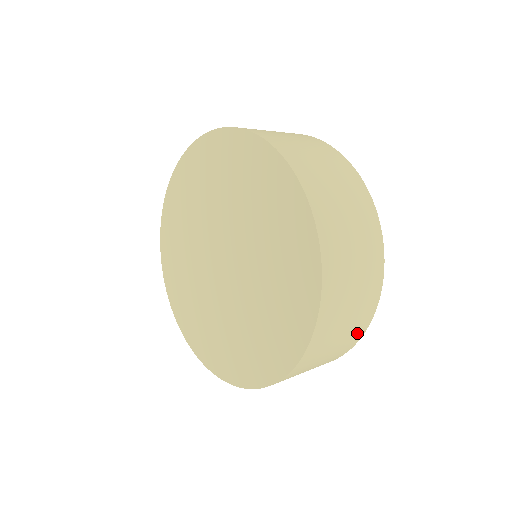
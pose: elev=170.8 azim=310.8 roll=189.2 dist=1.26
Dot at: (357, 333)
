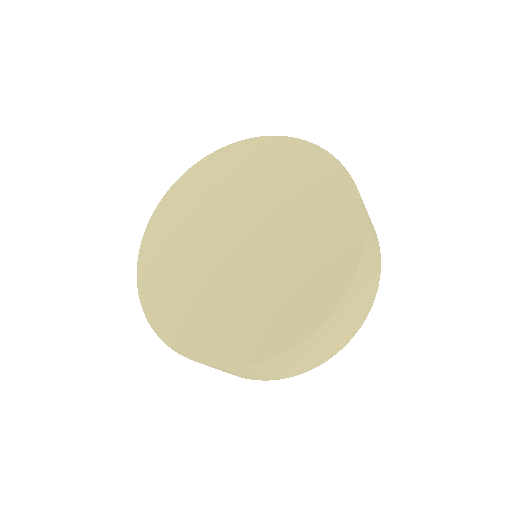
Dot at: occluded
